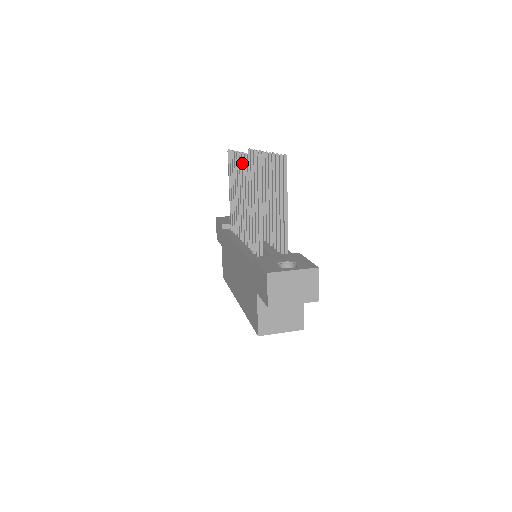
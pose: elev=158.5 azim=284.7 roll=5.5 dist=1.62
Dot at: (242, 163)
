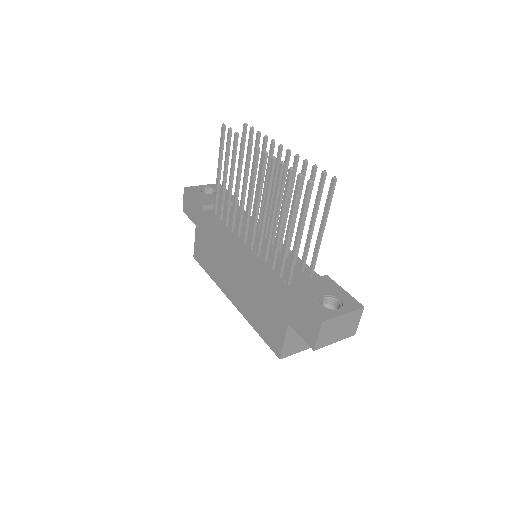
Dot at: (263, 164)
